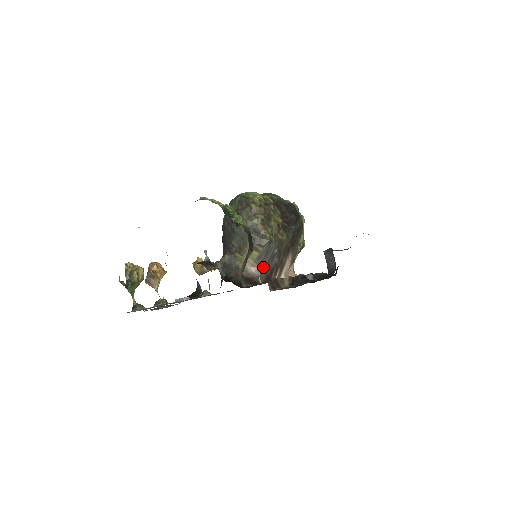
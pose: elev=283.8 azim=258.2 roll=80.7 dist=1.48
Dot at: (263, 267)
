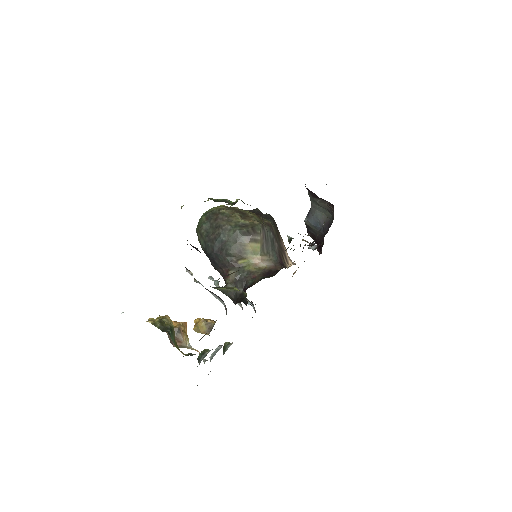
Dot at: (271, 256)
